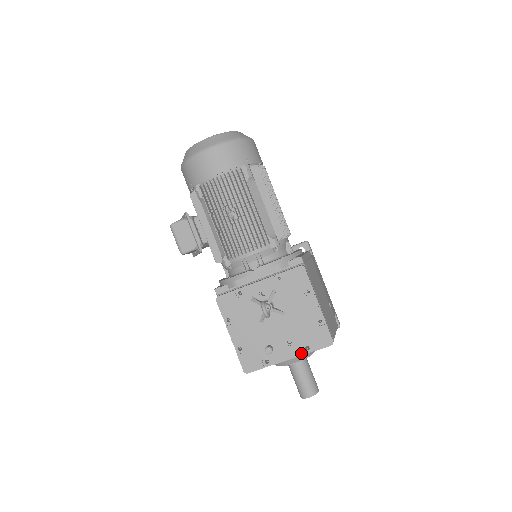
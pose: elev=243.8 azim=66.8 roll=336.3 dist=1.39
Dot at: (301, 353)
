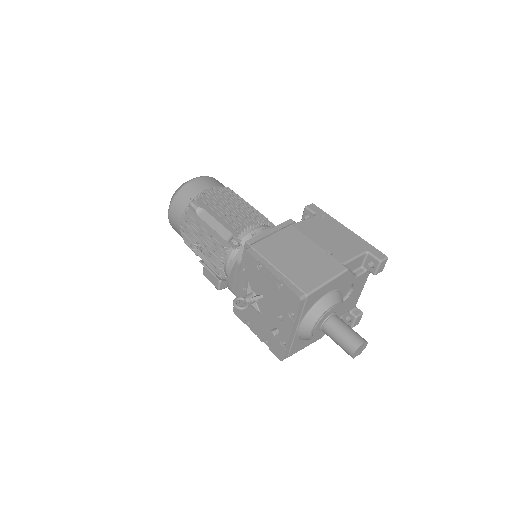
Dot at: (292, 322)
